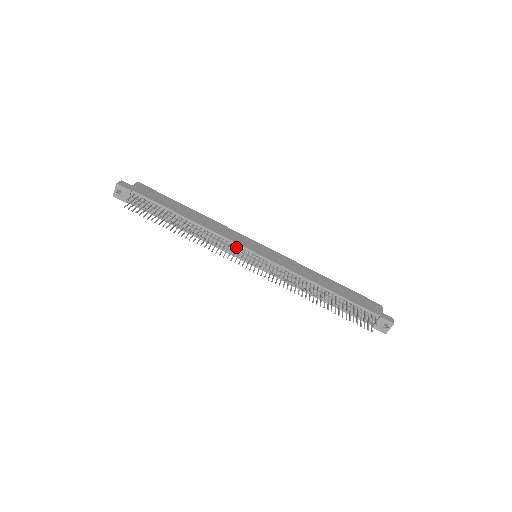
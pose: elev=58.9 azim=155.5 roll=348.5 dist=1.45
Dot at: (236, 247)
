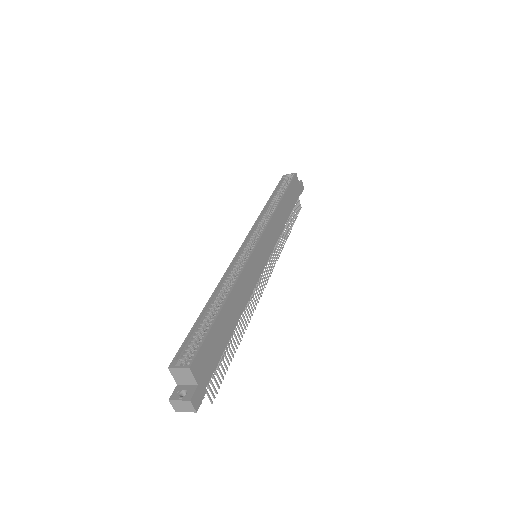
Dot at: occluded
